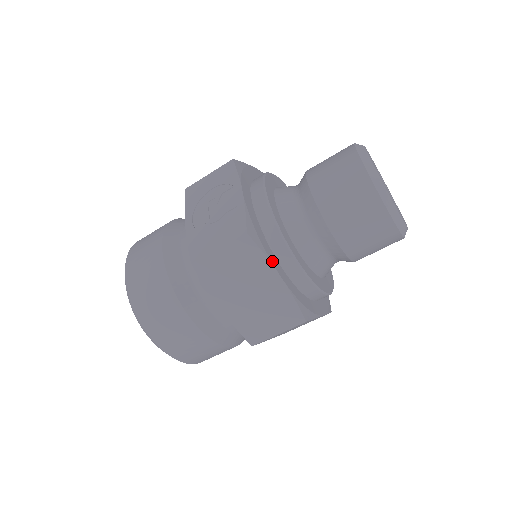
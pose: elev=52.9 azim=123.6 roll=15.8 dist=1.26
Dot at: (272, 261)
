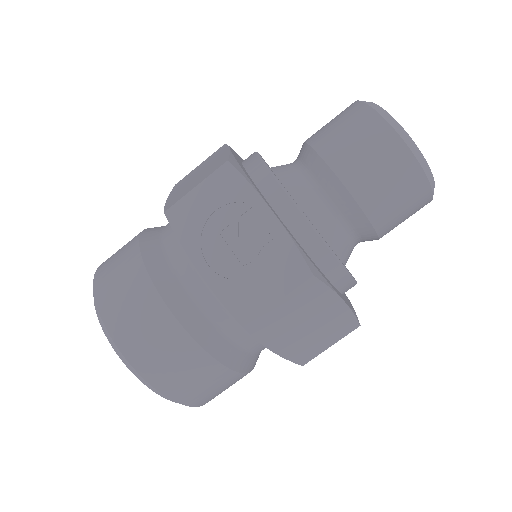
Dot at: (333, 288)
